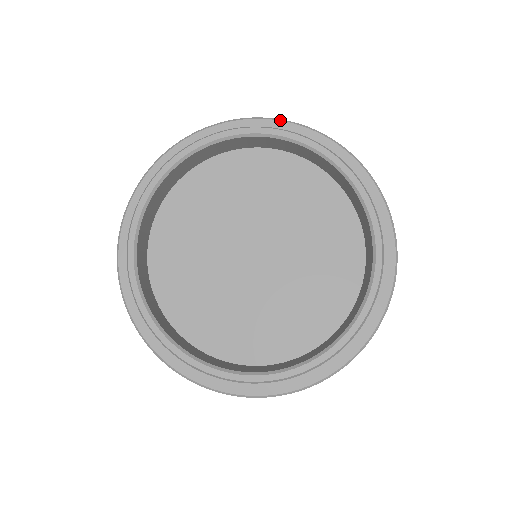
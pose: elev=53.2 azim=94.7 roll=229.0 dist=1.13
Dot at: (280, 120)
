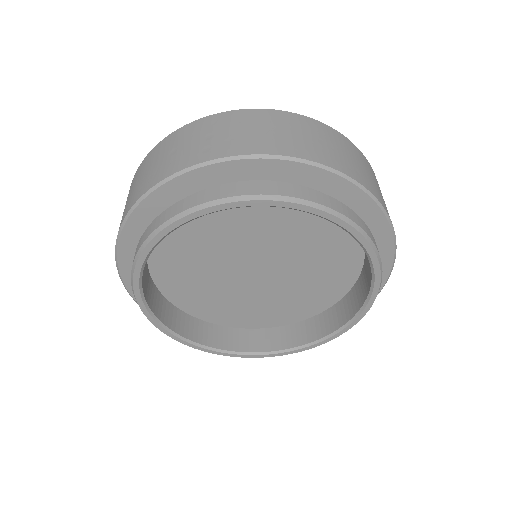
Dot at: (303, 162)
